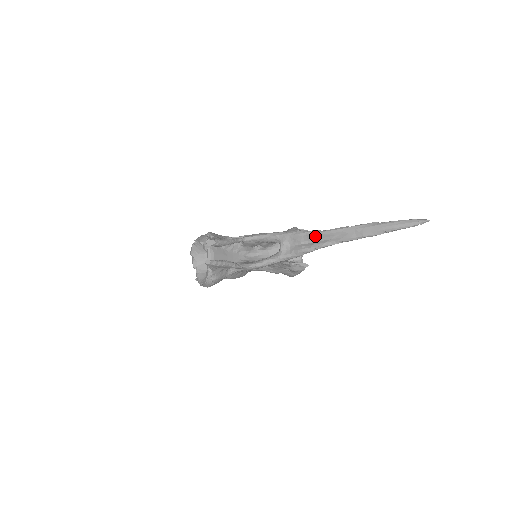
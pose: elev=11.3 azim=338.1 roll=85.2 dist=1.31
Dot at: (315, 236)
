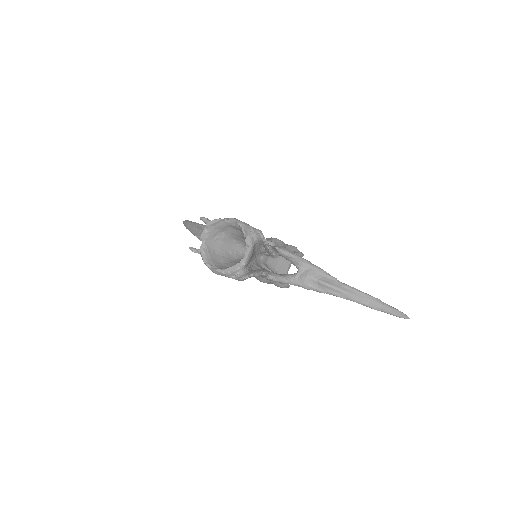
Dot at: (333, 283)
